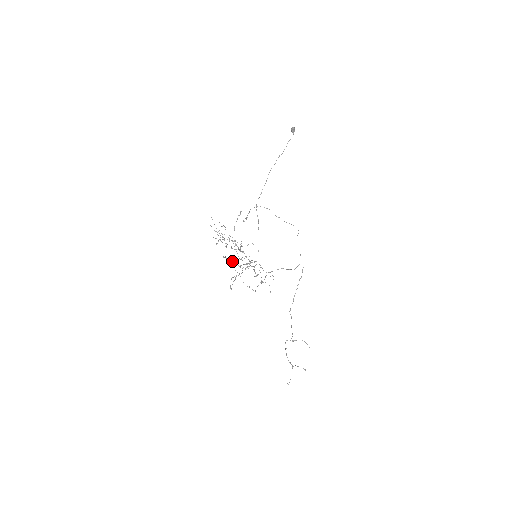
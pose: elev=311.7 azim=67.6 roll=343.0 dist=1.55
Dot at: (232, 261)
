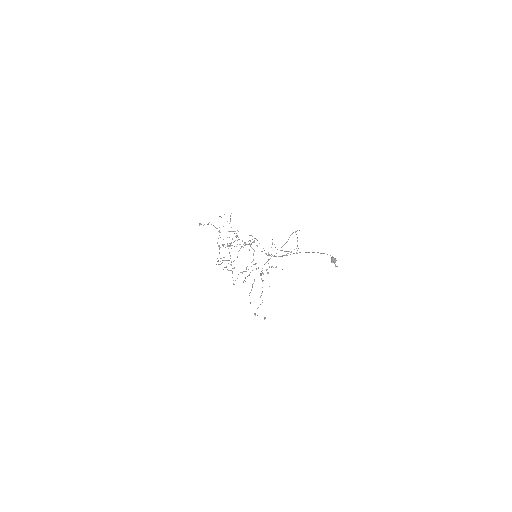
Dot at: occluded
